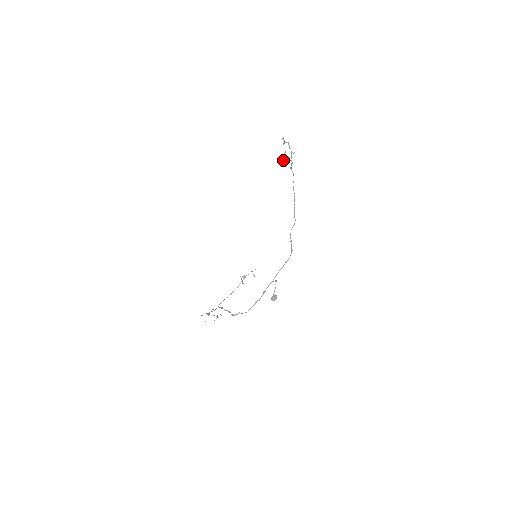
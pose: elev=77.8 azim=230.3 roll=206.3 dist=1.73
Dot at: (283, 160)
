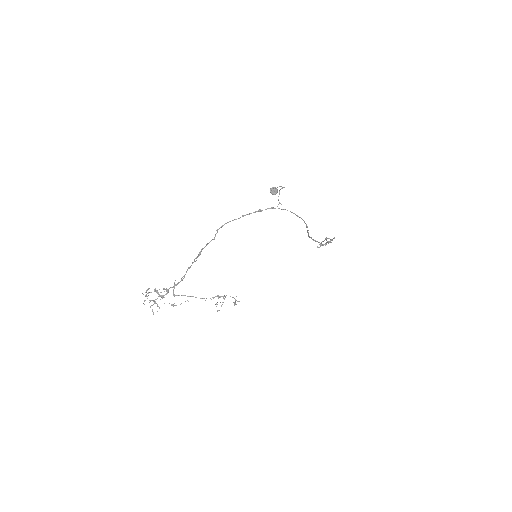
Dot at: (320, 245)
